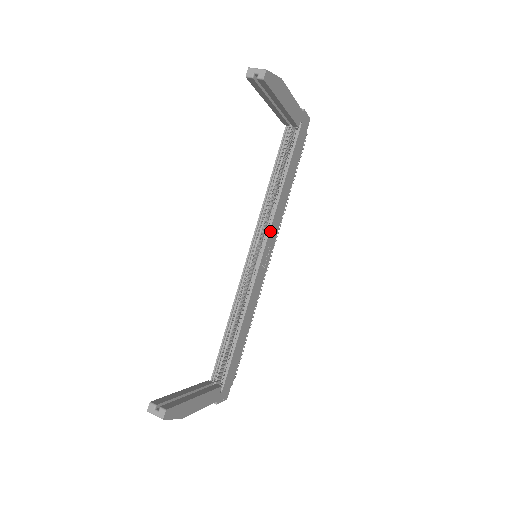
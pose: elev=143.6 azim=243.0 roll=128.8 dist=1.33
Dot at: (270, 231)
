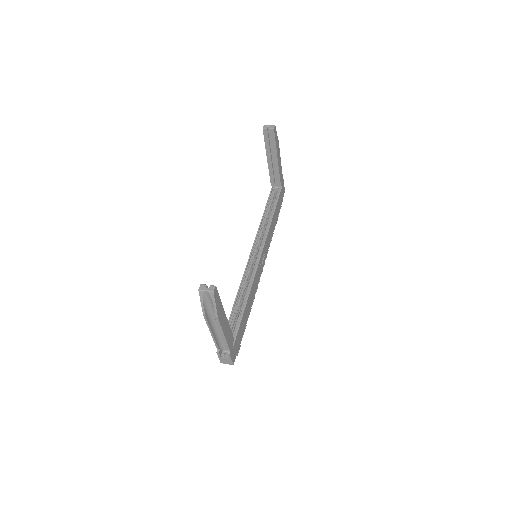
Dot at: (266, 241)
